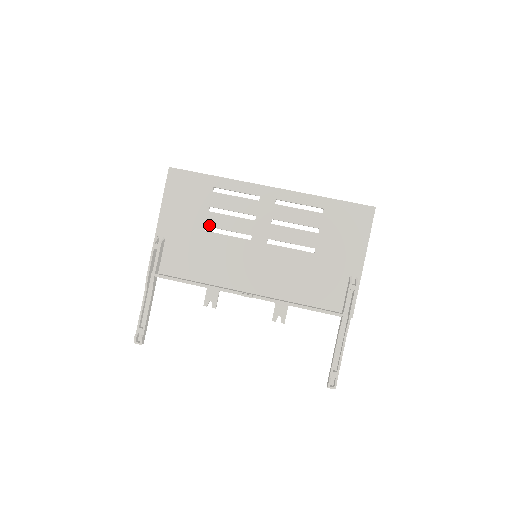
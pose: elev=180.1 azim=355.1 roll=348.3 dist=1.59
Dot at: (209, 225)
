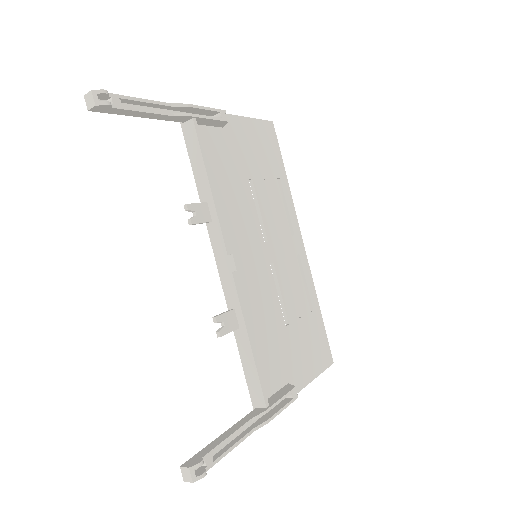
Dot at: (255, 183)
